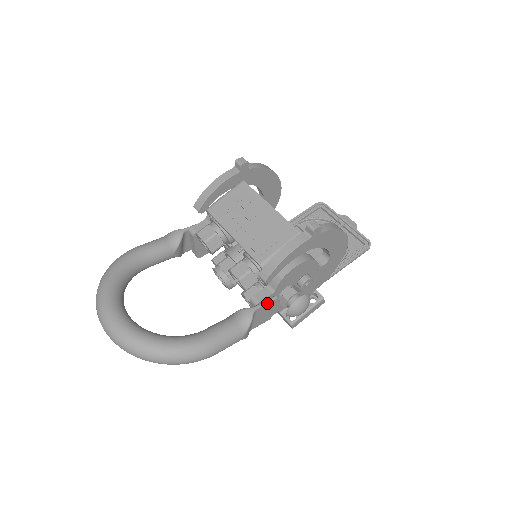
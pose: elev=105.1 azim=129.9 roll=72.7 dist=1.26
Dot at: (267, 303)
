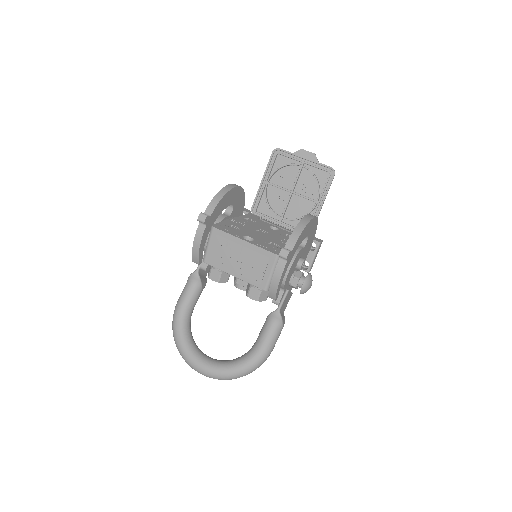
Dot at: (284, 299)
